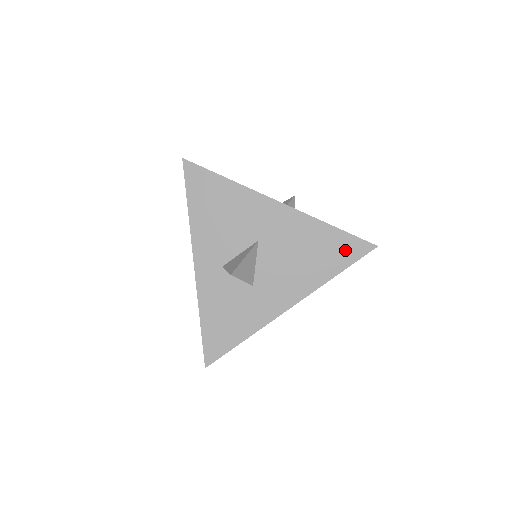
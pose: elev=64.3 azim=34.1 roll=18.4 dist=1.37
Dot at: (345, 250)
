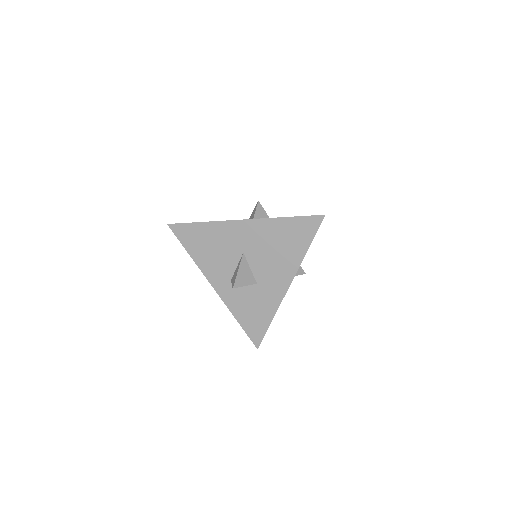
Dot at: (304, 229)
